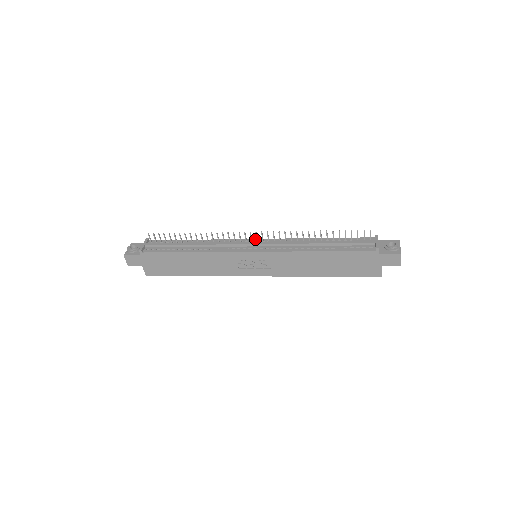
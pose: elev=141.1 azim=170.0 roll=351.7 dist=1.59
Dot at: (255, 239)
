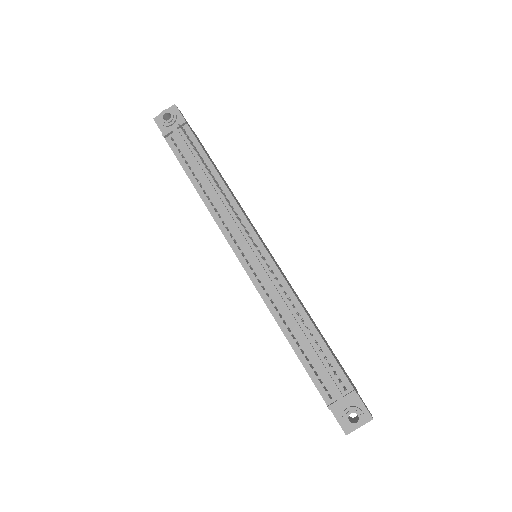
Dot at: (263, 246)
